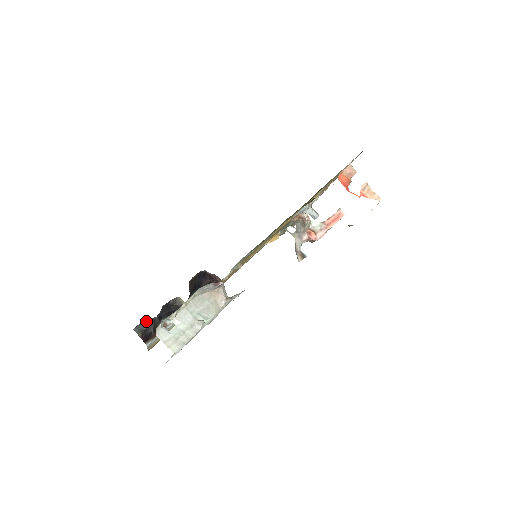
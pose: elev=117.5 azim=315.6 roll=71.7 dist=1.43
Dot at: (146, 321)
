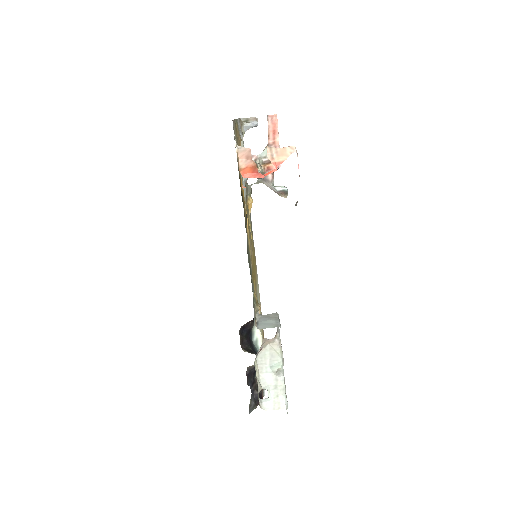
Dot at: (250, 403)
